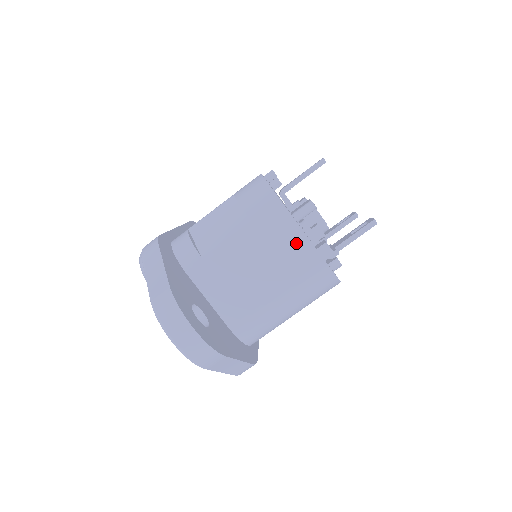
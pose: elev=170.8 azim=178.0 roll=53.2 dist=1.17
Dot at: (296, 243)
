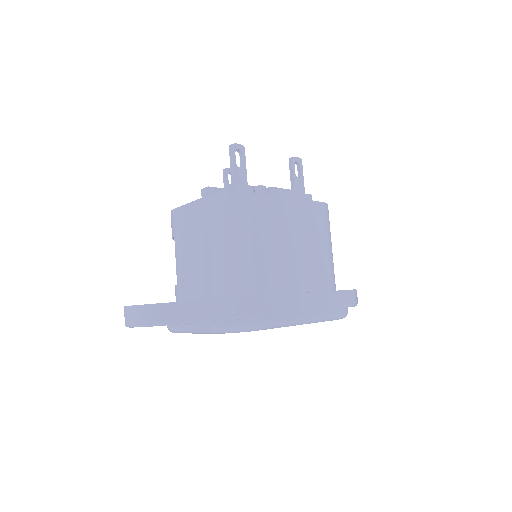
Dot at: (192, 212)
